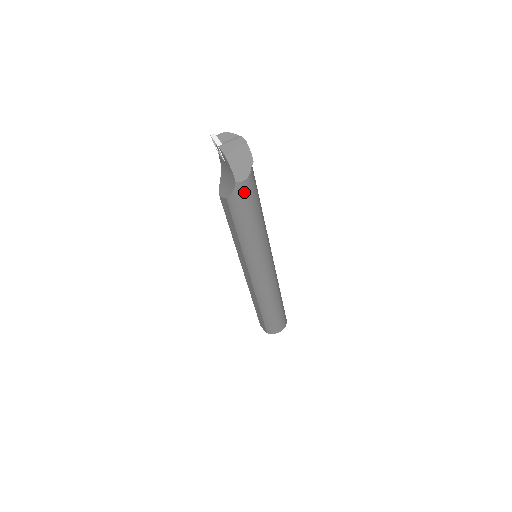
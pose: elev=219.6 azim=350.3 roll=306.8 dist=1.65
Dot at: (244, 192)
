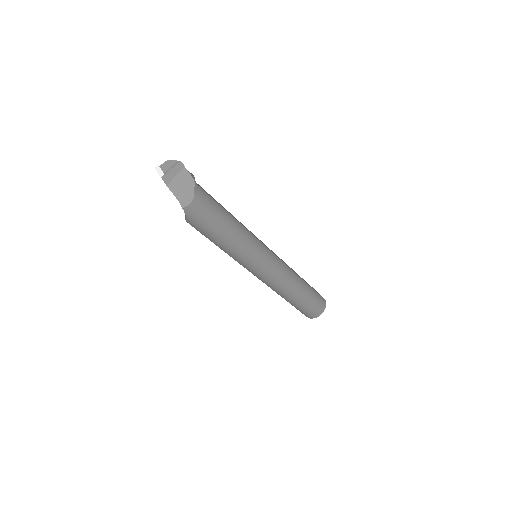
Dot at: (196, 213)
